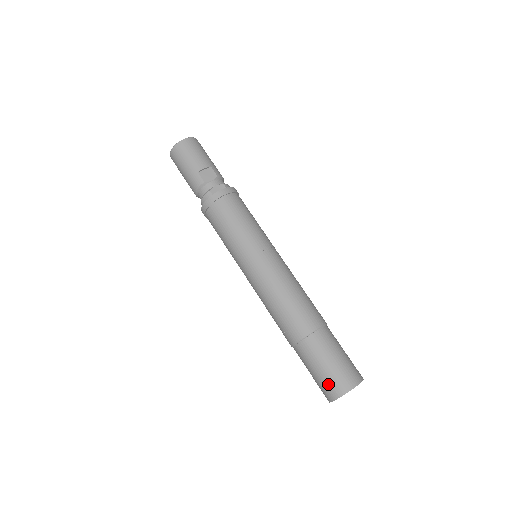
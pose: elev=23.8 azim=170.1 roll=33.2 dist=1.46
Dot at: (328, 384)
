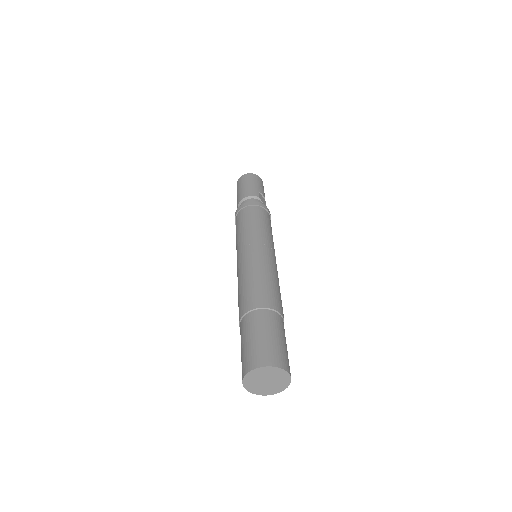
Dot at: (267, 350)
